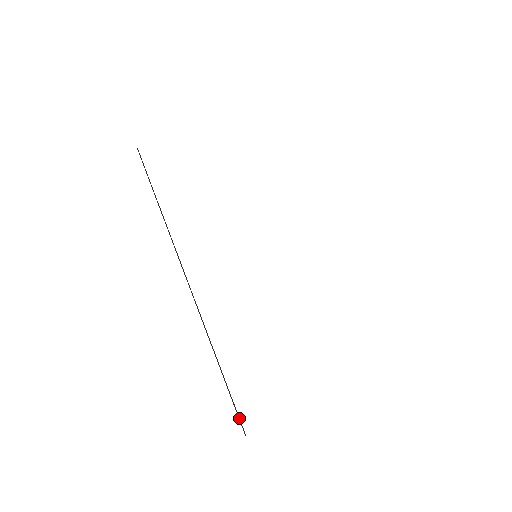
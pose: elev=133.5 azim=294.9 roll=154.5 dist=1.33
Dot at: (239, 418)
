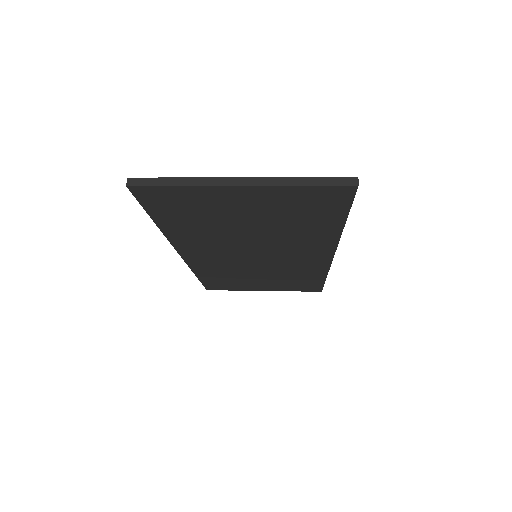
Dot at: occluded
